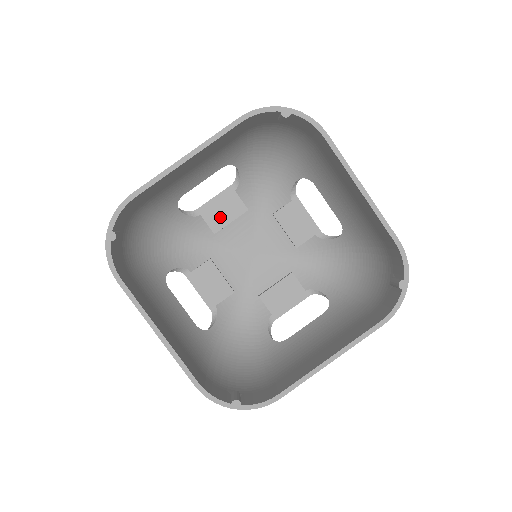
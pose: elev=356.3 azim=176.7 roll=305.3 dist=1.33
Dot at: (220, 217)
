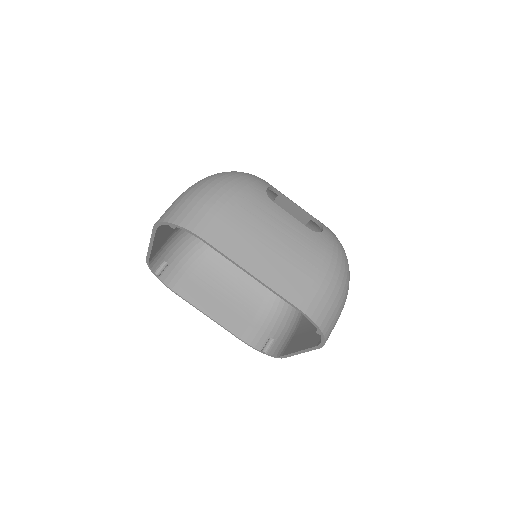
Dot at: occluded
